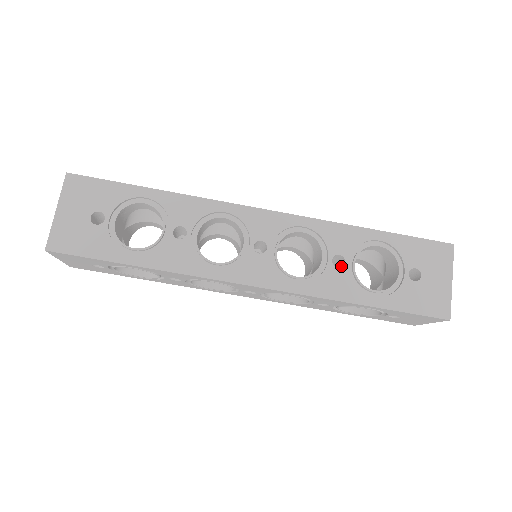
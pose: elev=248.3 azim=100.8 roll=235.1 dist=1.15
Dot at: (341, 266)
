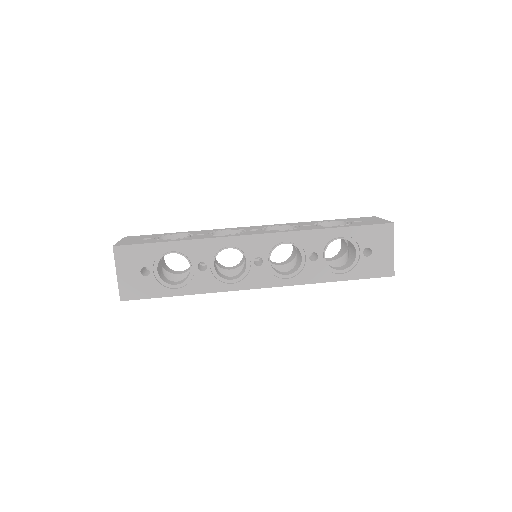
Dot at: occluded
